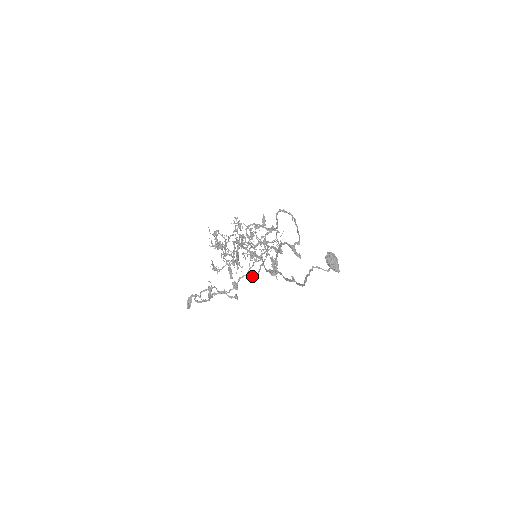
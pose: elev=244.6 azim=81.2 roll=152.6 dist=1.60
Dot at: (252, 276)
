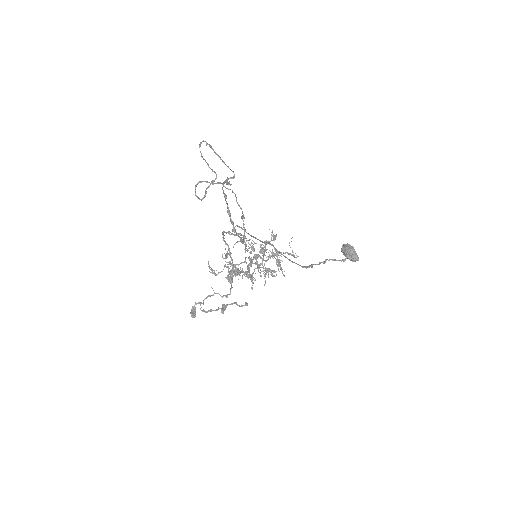
Dot at: (241, 263)
